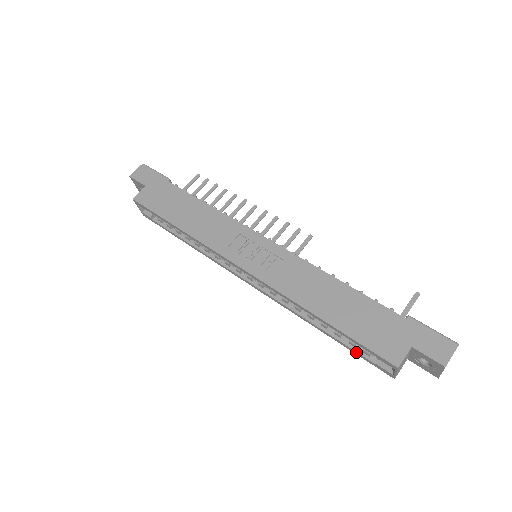
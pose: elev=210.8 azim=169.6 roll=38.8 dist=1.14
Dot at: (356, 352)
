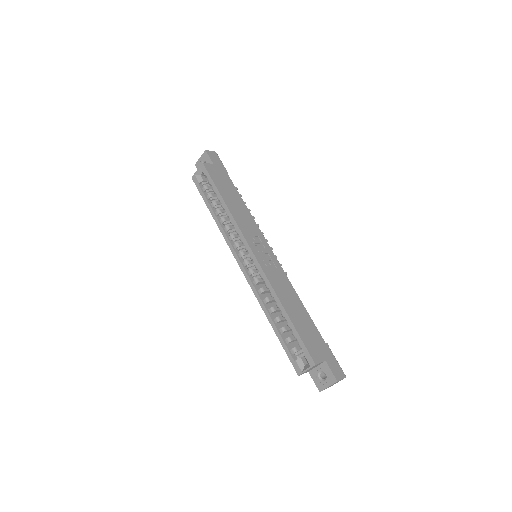
Dot at: (286, 347)
